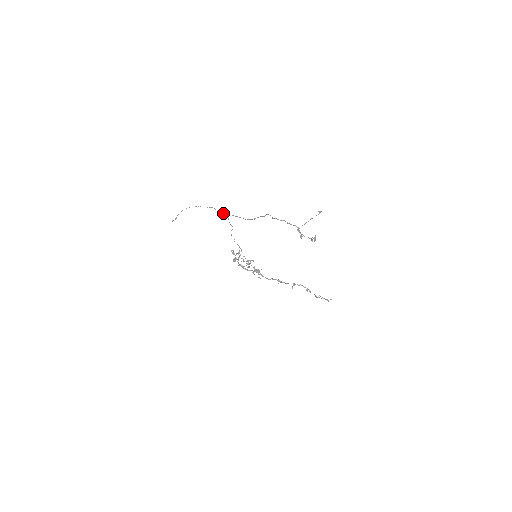
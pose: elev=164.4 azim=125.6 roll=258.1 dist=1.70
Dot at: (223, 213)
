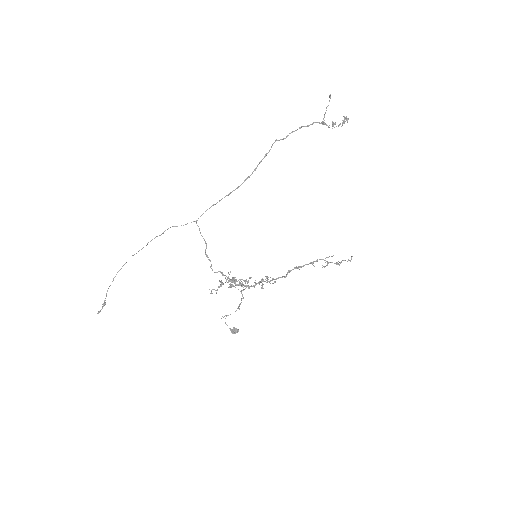
Dot at: (191, 222)
